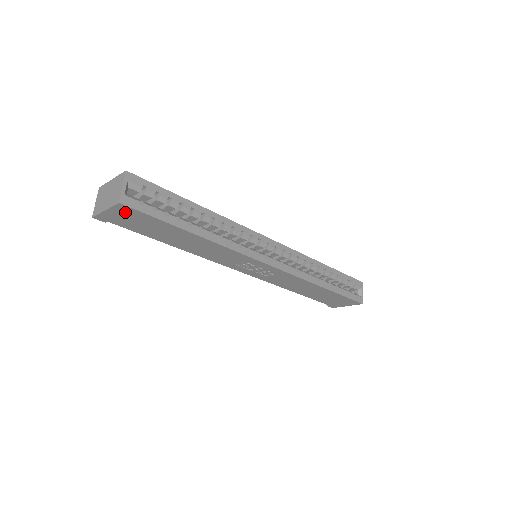
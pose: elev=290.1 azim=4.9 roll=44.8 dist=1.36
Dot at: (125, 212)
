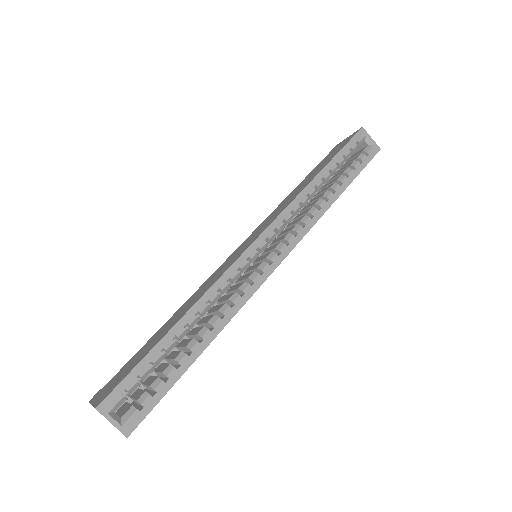
Dot at: occluded
